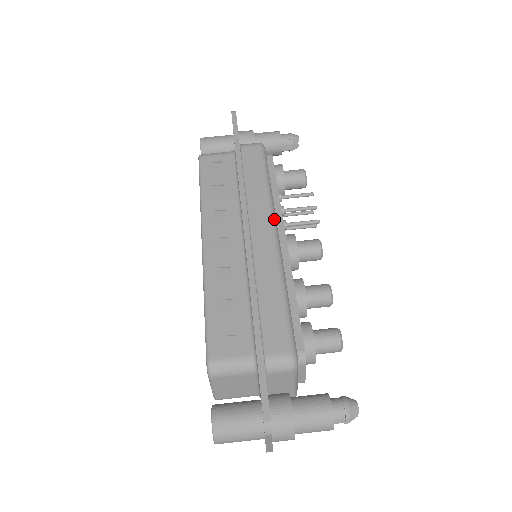
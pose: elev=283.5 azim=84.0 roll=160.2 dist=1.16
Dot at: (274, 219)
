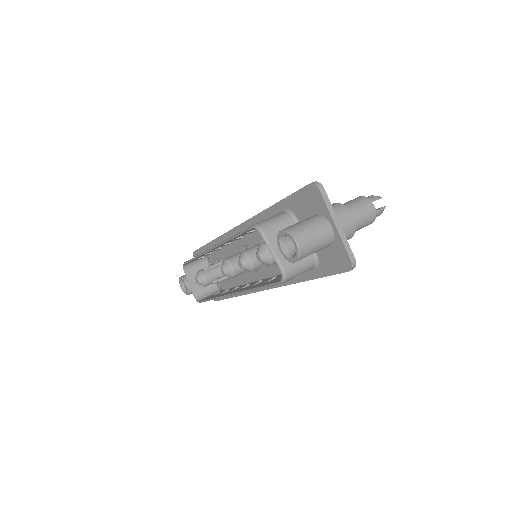
Dot at: occluded
